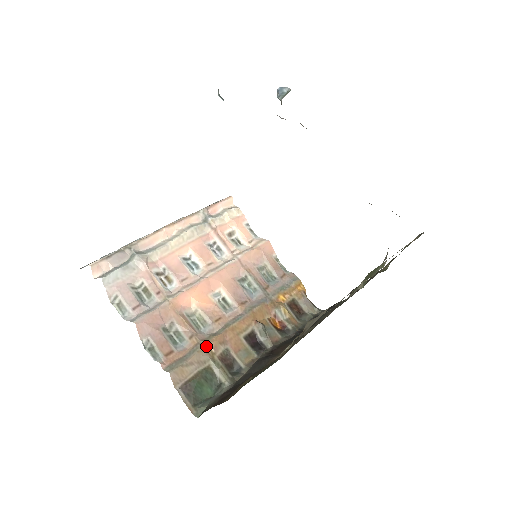
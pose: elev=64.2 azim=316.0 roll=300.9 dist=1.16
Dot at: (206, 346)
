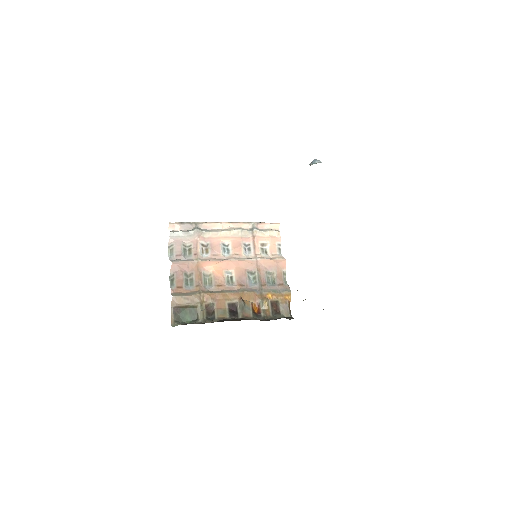
Dot at: (202, 295)
